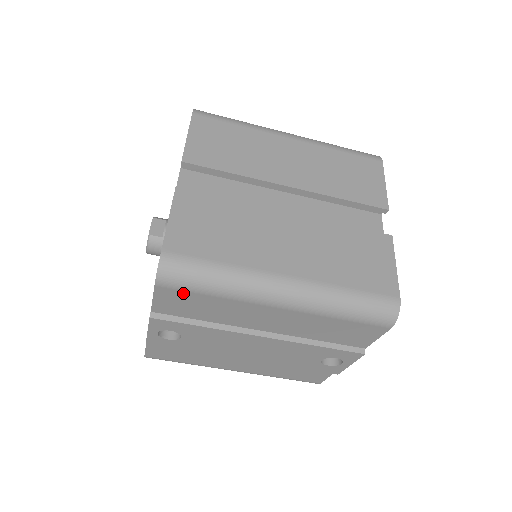
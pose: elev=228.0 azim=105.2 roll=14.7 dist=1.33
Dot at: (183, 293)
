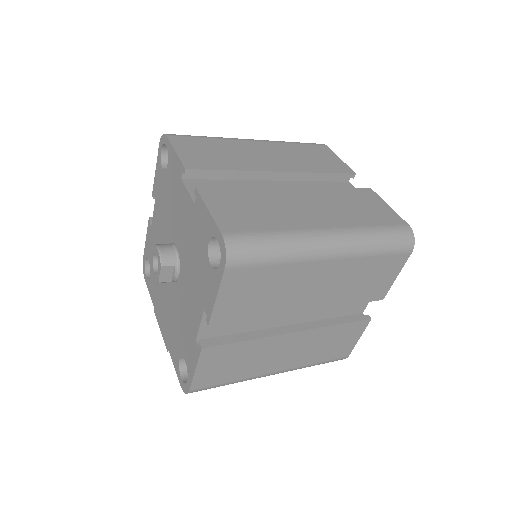
Dot at: occluded
